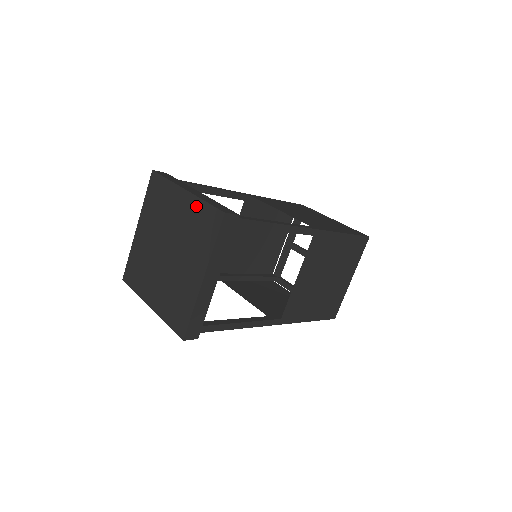
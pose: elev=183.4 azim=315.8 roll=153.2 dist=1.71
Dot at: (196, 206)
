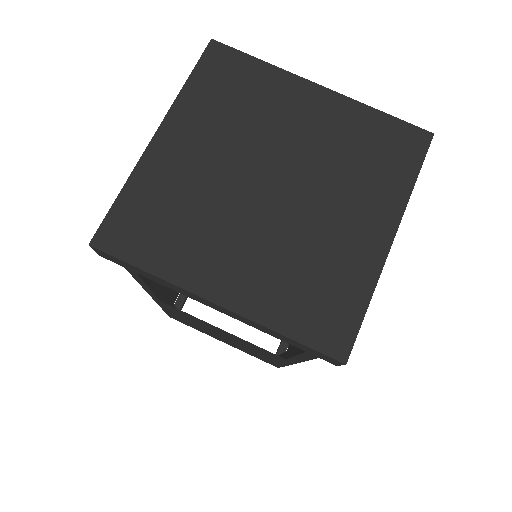
Dot at: (357, 115)
